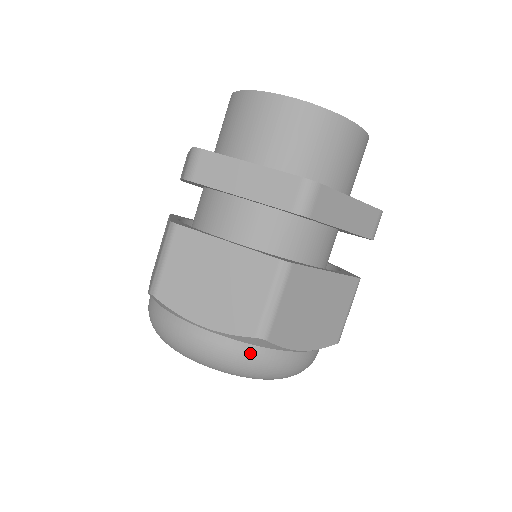
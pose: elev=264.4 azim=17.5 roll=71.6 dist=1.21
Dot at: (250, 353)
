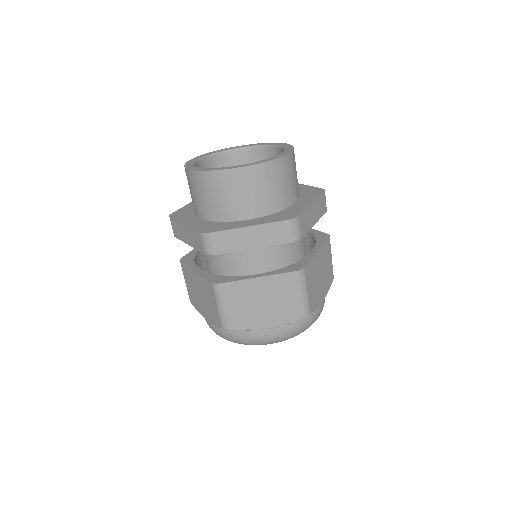
Dot at: (233, 334)
